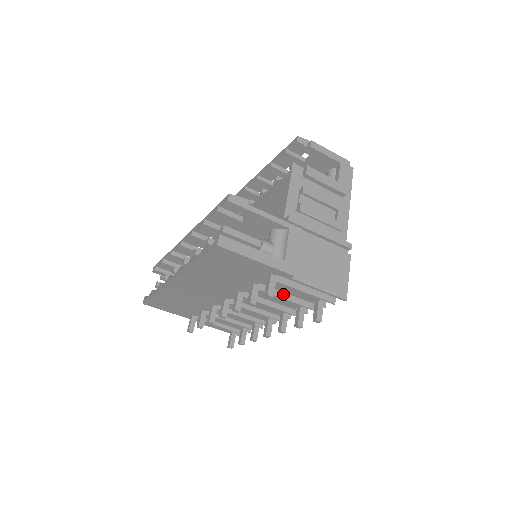
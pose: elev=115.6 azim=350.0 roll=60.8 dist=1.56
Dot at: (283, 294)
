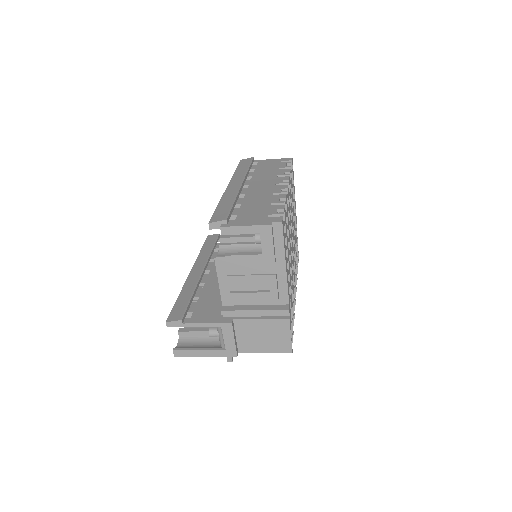
Dot at: occluded
